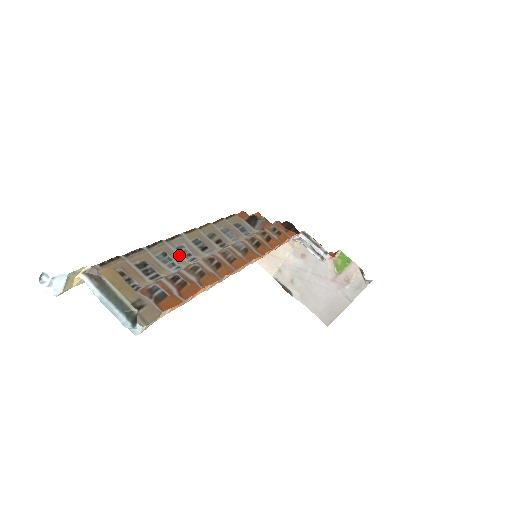
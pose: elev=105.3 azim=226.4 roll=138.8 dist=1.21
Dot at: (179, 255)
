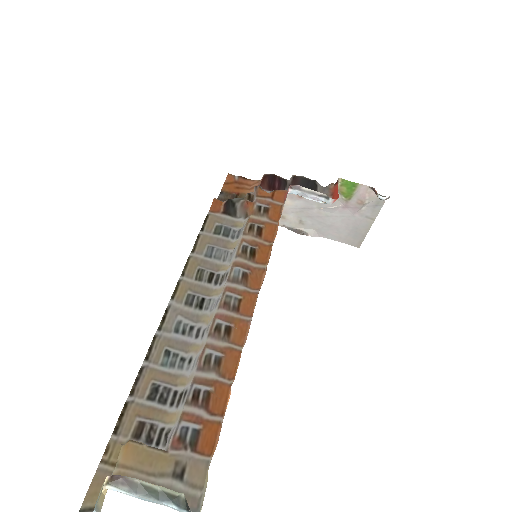
Dot at: (182, 339)
